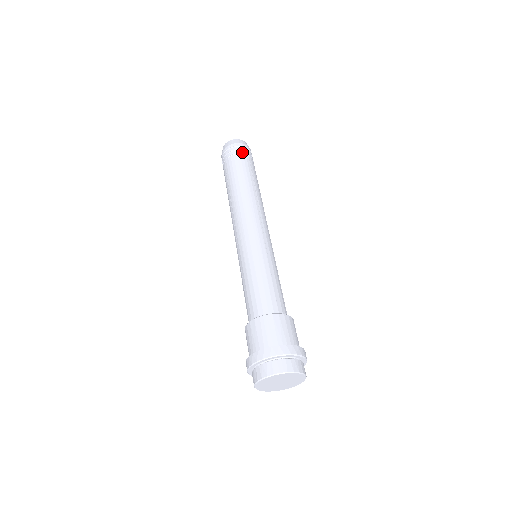
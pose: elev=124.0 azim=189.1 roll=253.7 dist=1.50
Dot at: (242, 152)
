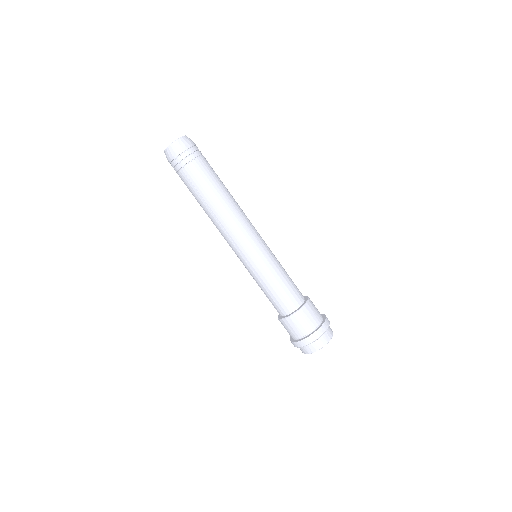
Dot at: (197, 155)
